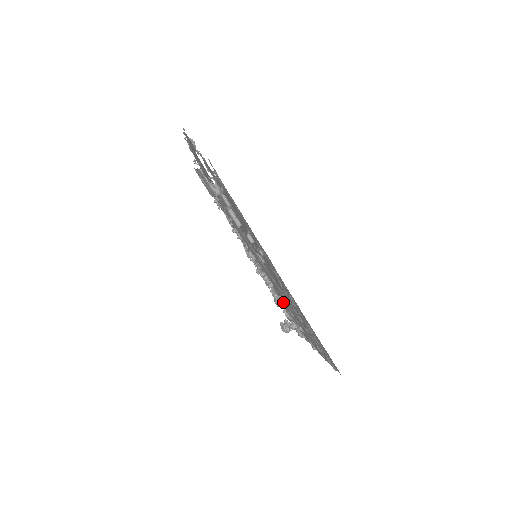
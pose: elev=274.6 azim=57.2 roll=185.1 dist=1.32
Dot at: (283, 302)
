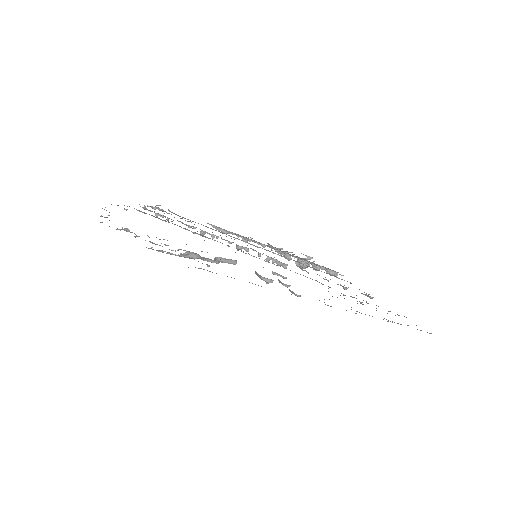
Dot at: occluded
